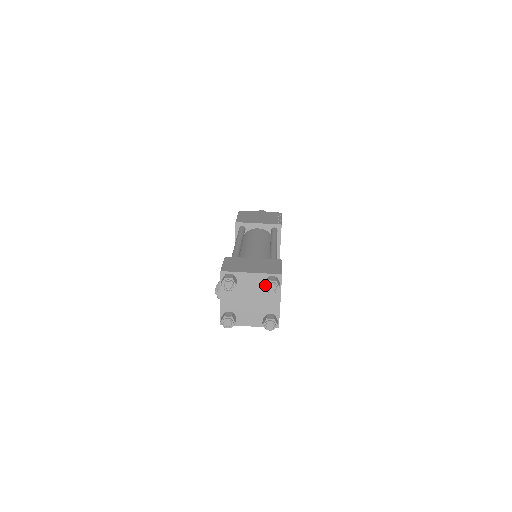
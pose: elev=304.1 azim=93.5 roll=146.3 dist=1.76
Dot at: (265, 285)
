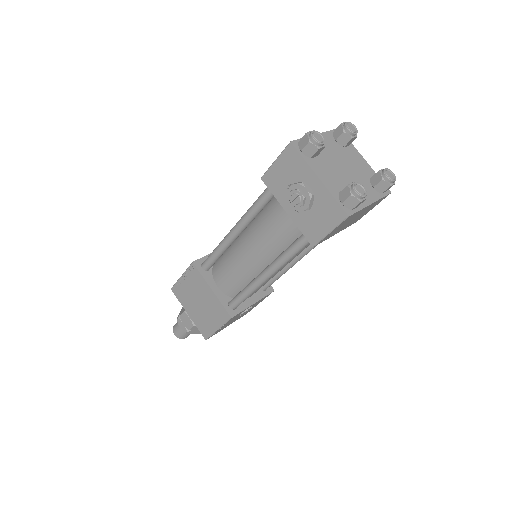
Dot at: (343, 129)
